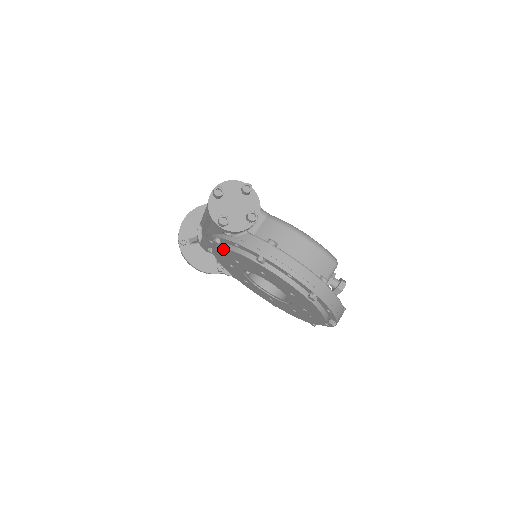
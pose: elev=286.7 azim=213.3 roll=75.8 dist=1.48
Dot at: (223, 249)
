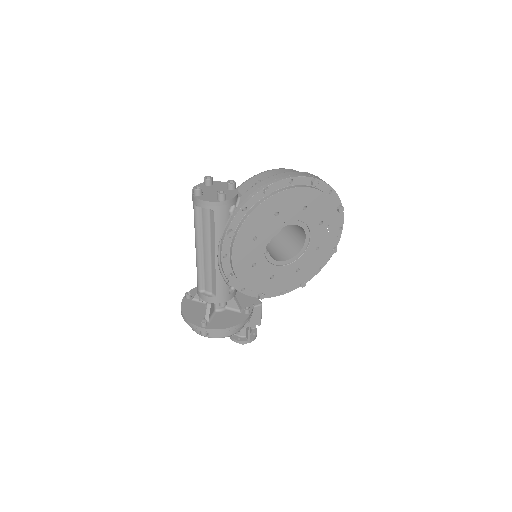
Dot at: (239, 234)
